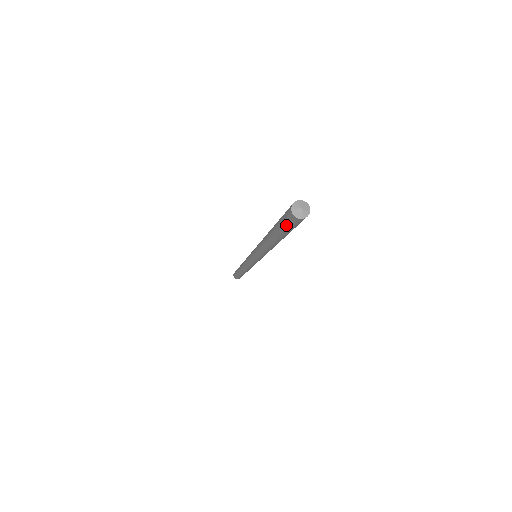
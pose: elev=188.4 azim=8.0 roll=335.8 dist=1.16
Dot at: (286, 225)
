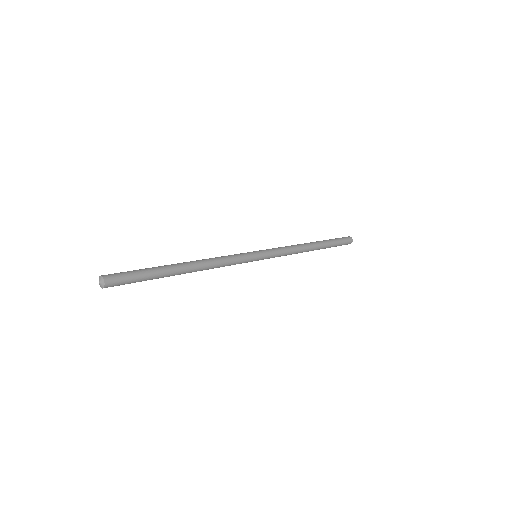
Dot at: occluded
